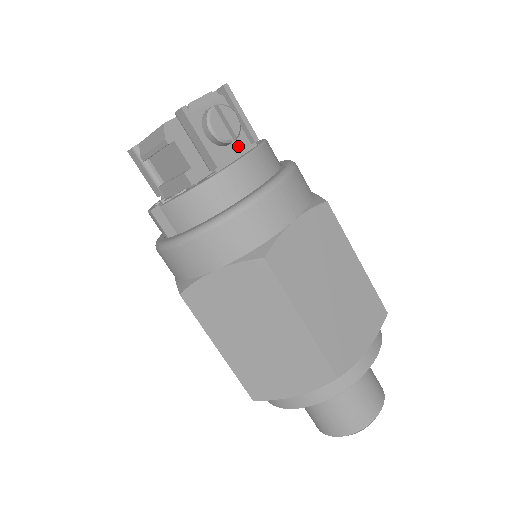
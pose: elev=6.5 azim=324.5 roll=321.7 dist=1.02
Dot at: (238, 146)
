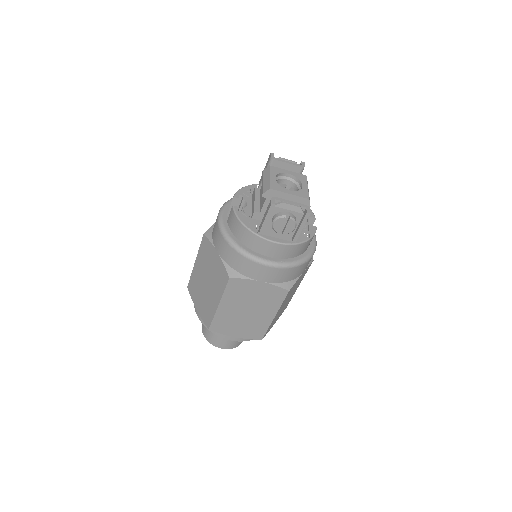
Dot at: (283, 234)
